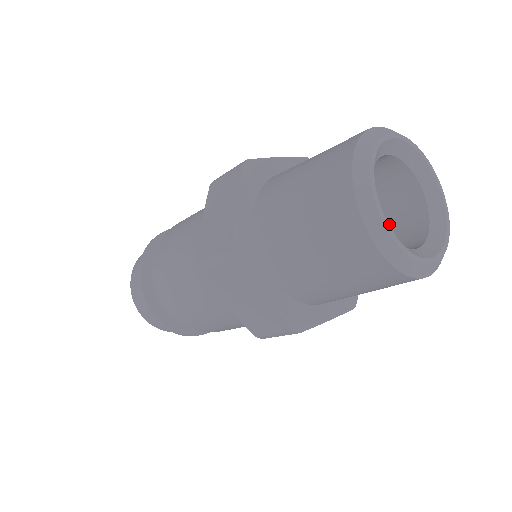
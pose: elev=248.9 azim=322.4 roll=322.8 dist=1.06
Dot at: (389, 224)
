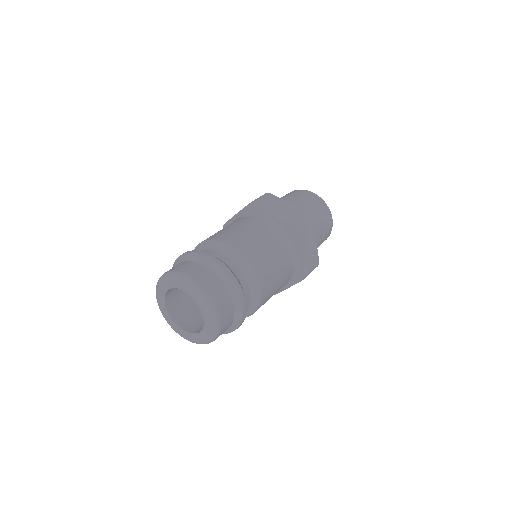
Dot at: occluded
